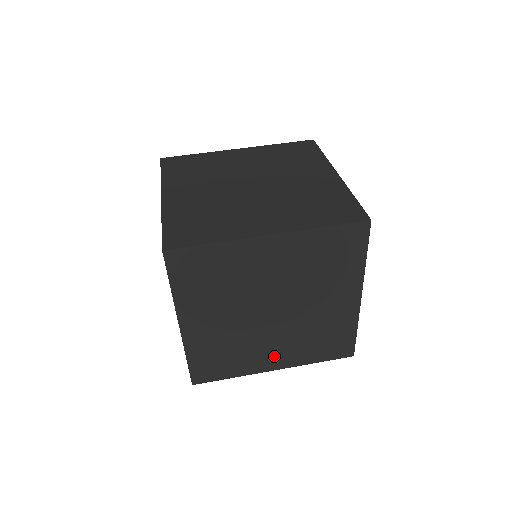
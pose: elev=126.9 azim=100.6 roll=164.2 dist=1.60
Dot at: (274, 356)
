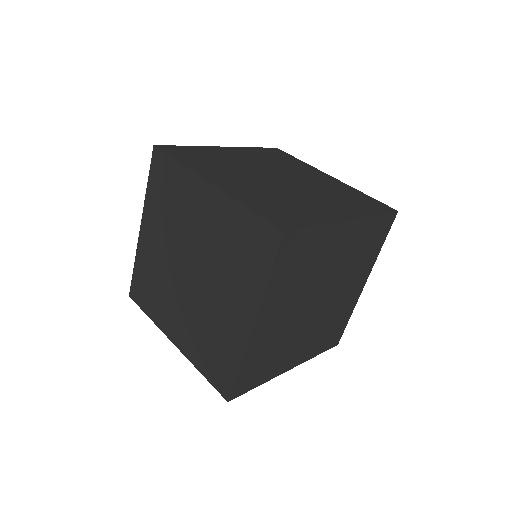
Dot at: (177, 325)
